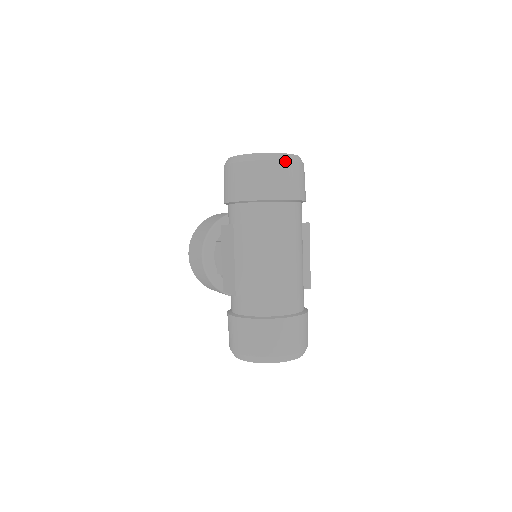
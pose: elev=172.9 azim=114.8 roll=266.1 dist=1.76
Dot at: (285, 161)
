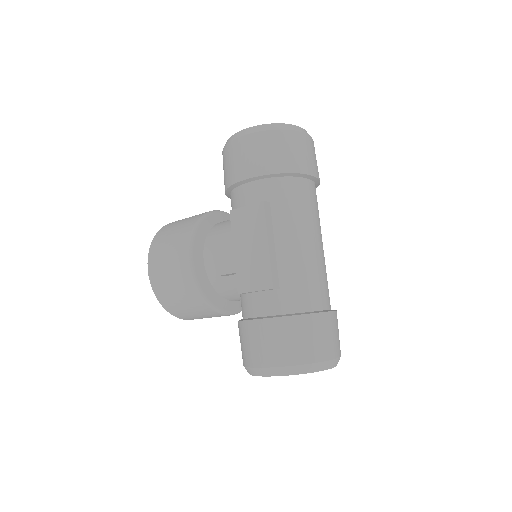
Dot at: (309, 136)
